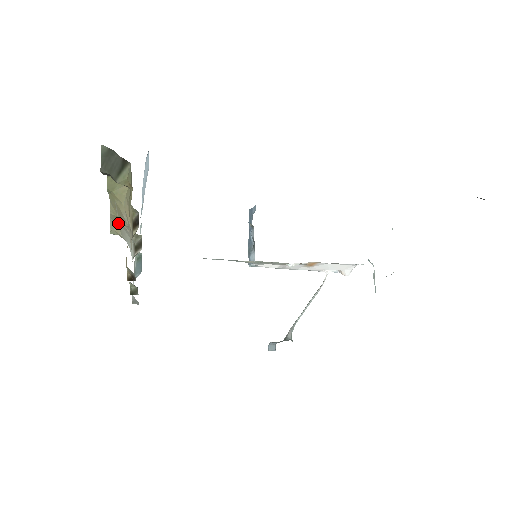
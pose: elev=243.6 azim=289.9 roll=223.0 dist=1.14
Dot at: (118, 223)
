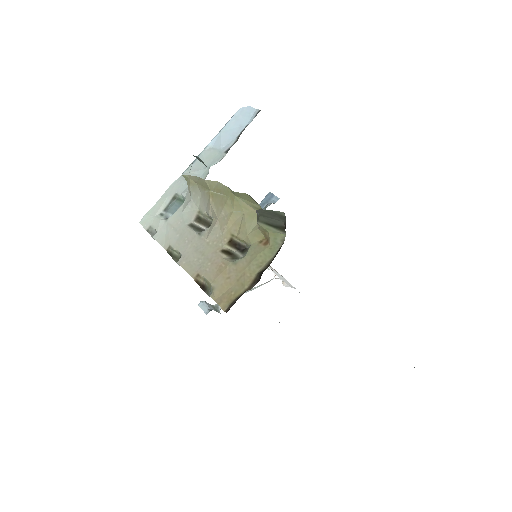
Dot at: (201, 185)
